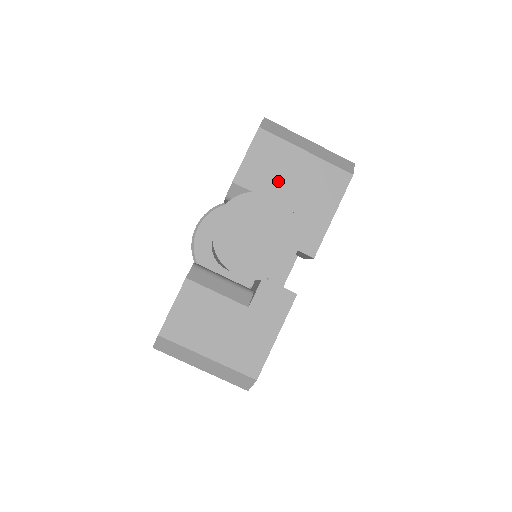
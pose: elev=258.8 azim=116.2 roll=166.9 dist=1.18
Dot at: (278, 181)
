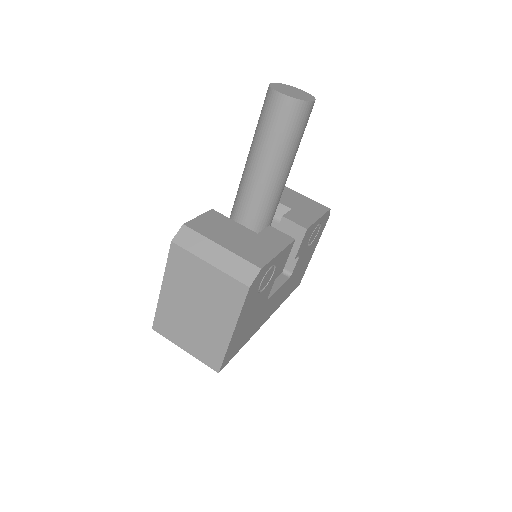
Dot at: (281, 196)
